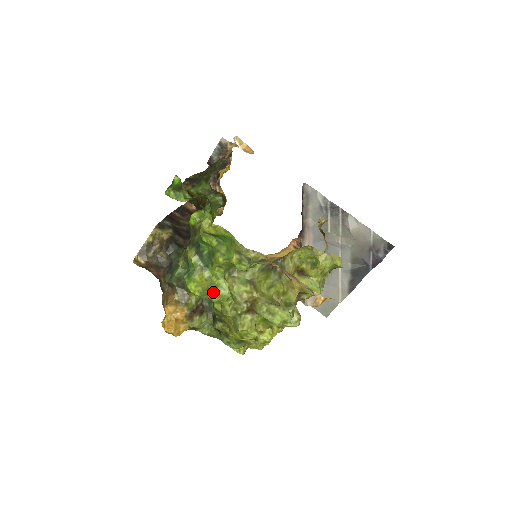
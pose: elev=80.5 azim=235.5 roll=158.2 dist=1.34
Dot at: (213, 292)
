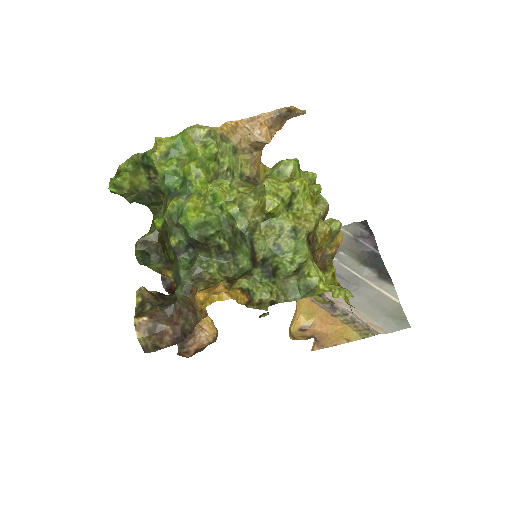
Dot at: (209, 185)
